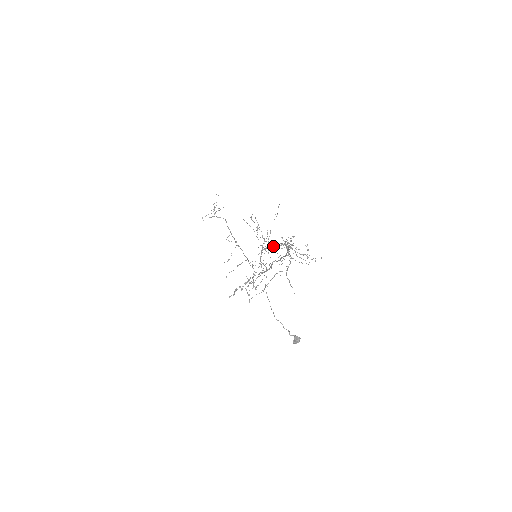
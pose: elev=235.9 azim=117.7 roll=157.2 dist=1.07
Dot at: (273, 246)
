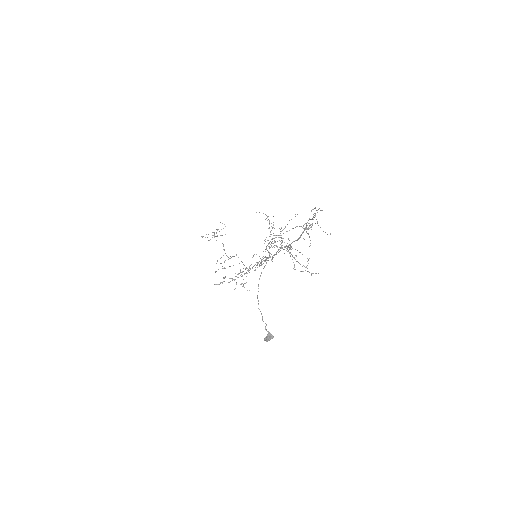
Dot at: (282, 240)
